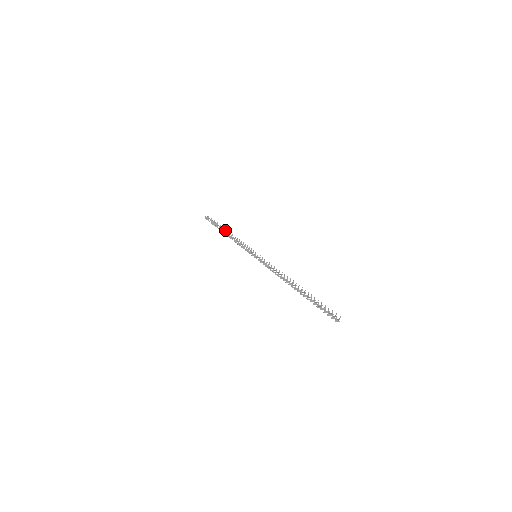
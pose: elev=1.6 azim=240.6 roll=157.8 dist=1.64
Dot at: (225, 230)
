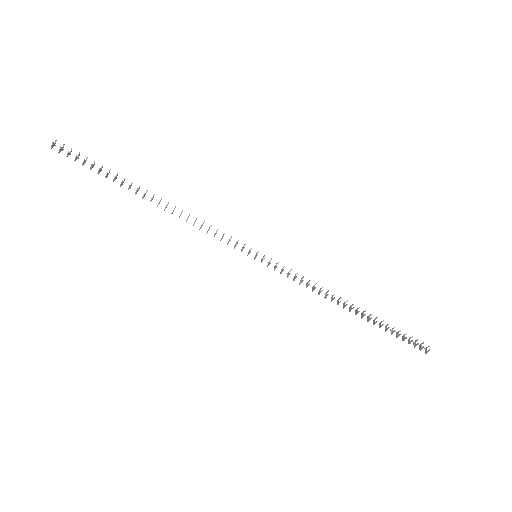
Dot at: (139, 188)
